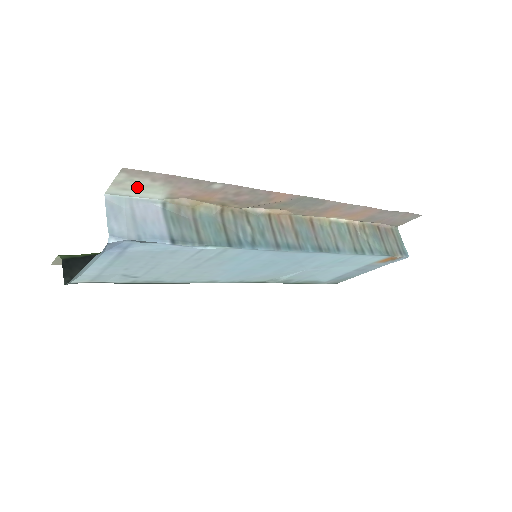
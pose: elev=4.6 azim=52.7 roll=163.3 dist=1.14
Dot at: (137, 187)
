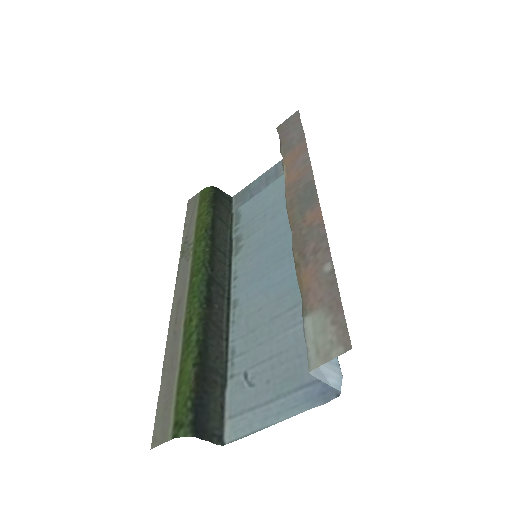
Dot at: (321, 339)
